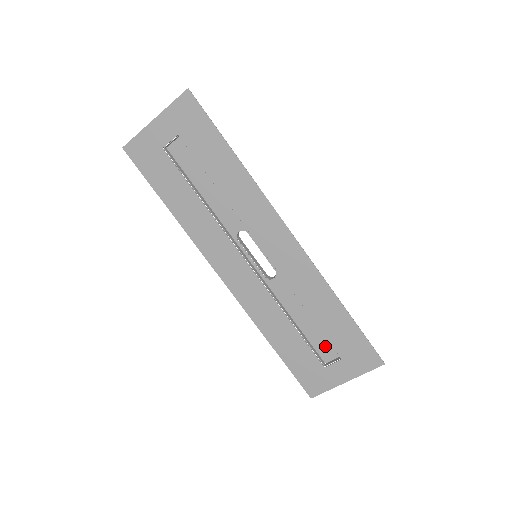
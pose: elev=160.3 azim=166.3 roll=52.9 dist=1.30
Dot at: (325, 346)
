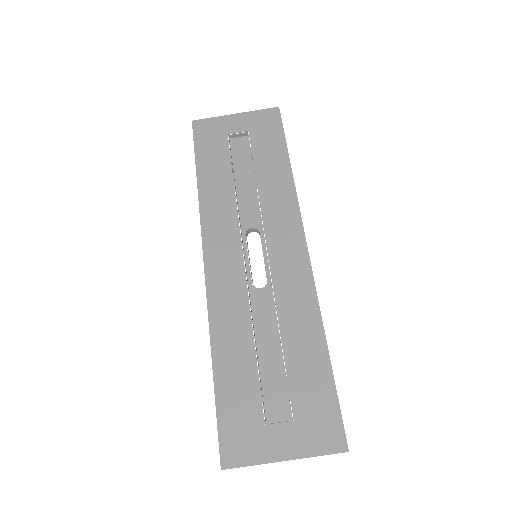
Dot at: (278, 397)
